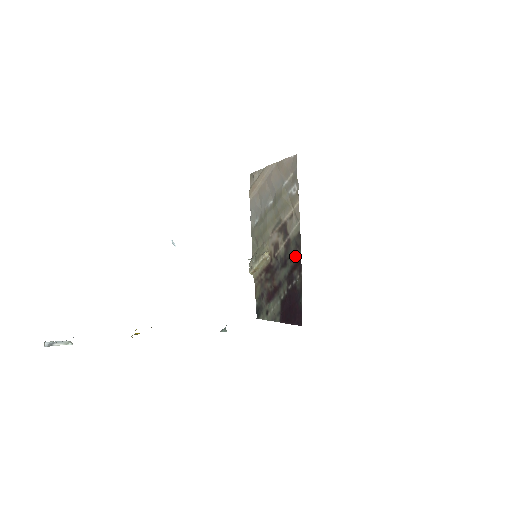
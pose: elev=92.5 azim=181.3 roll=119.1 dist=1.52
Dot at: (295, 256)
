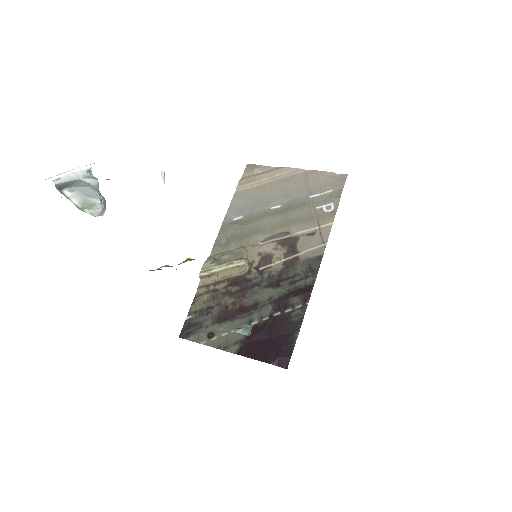
Dot at: (302, 280)
